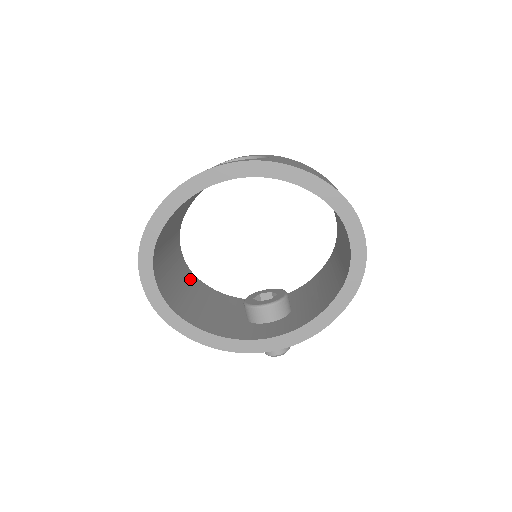
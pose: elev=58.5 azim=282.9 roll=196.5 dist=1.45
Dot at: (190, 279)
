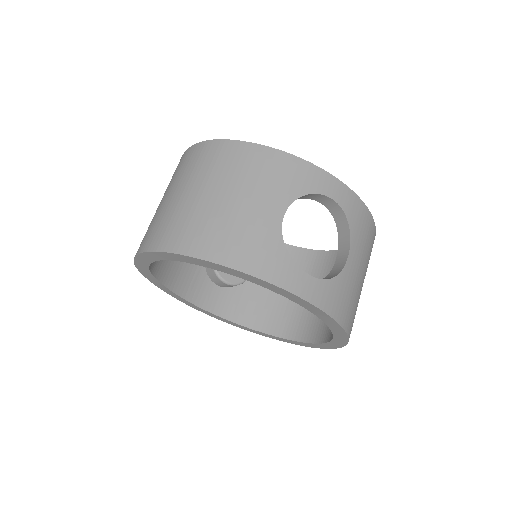
Dot at: occluded
